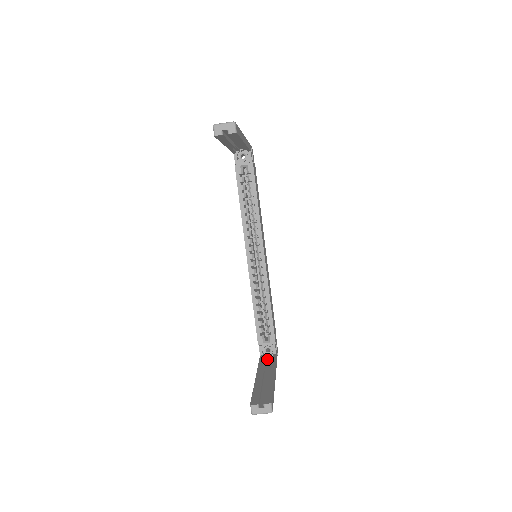
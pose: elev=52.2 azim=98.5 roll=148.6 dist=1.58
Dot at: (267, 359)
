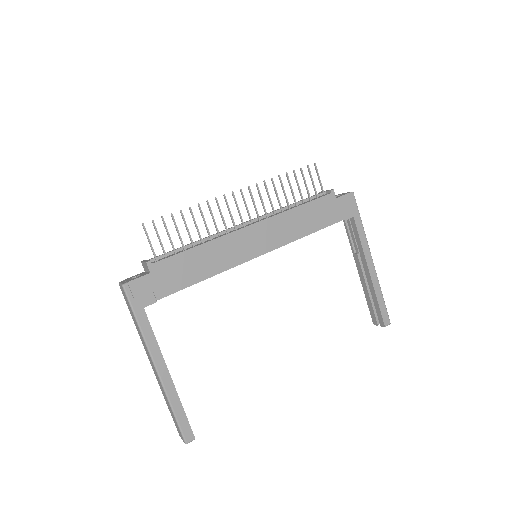
Dot at: (350, 221)
